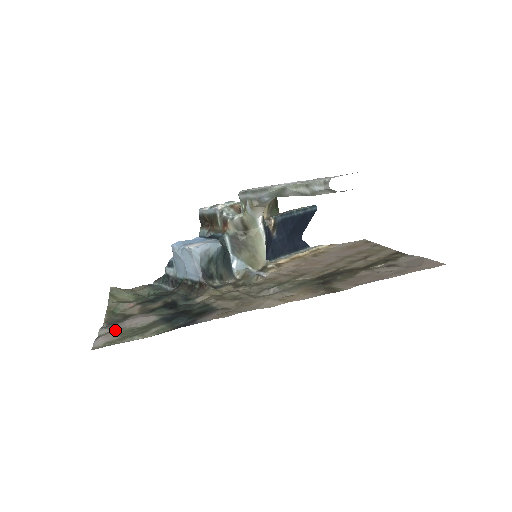
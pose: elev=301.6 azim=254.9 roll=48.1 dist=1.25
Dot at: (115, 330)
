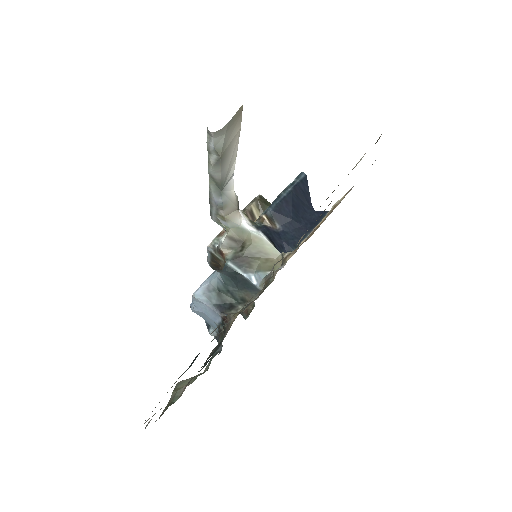
Dot at: occluded
